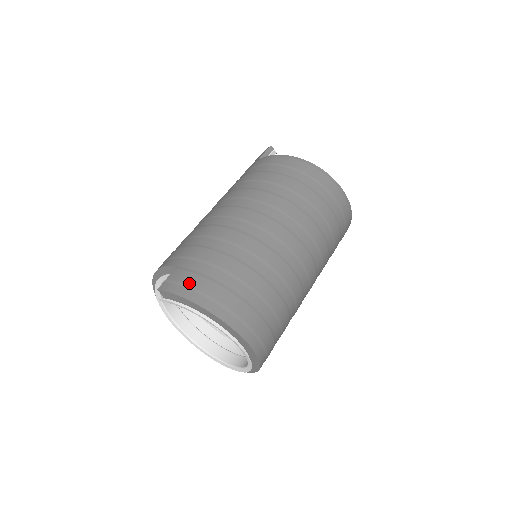
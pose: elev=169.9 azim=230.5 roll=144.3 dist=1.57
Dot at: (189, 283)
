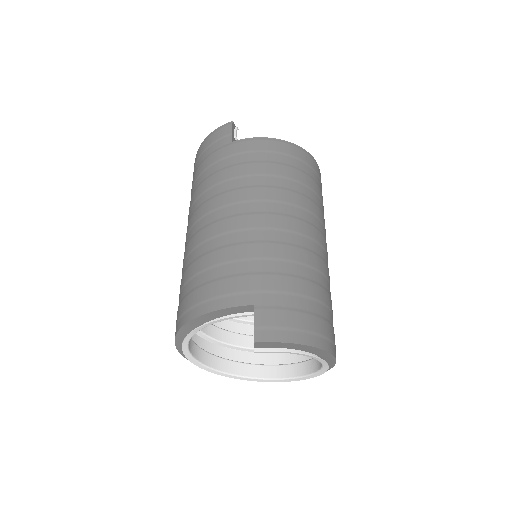
Dot at: (286, 324)
